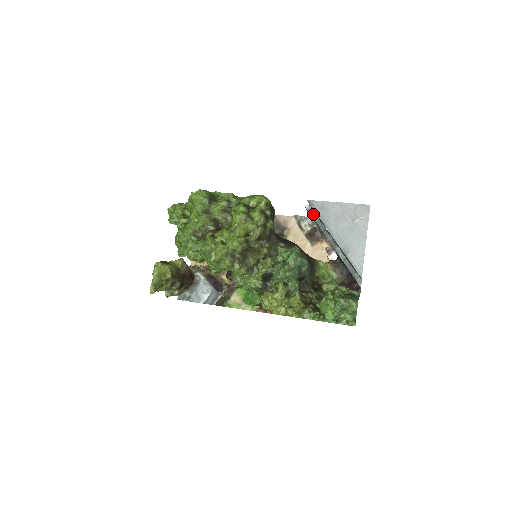
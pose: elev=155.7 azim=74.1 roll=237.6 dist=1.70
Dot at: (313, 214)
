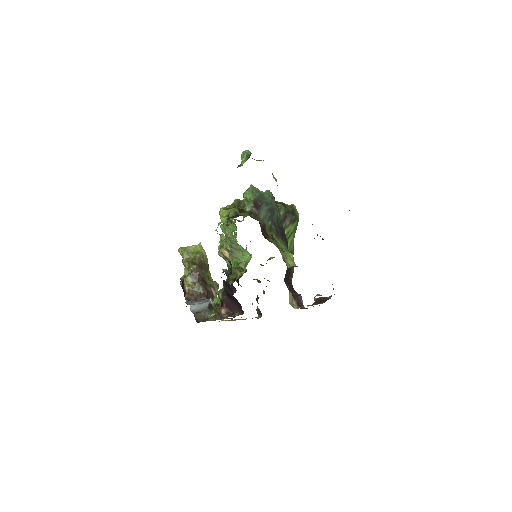
Dot at: occluded
